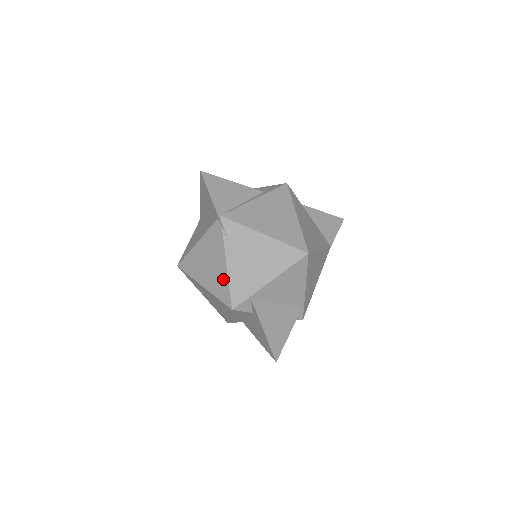
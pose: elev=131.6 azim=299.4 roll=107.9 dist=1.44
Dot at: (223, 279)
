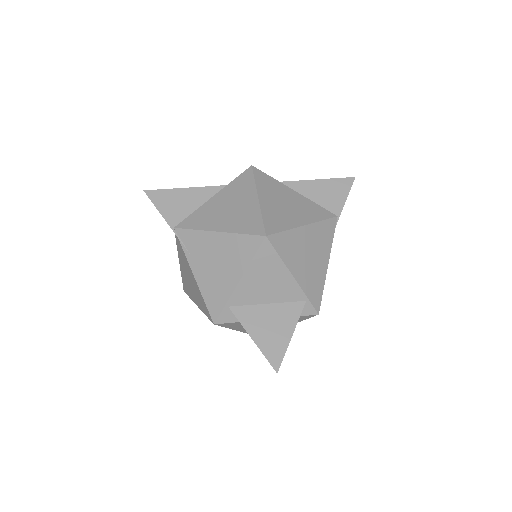
Dot at: (199, 293)
